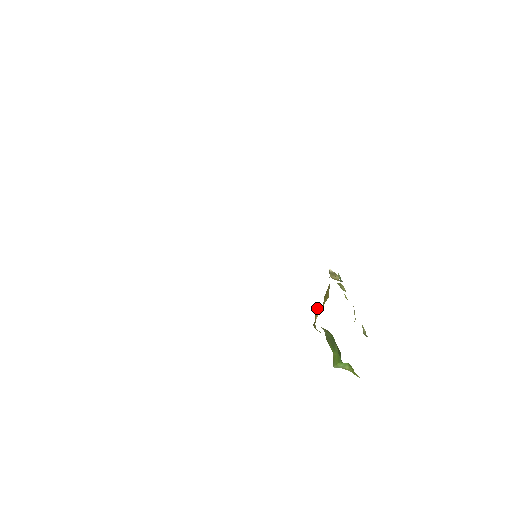
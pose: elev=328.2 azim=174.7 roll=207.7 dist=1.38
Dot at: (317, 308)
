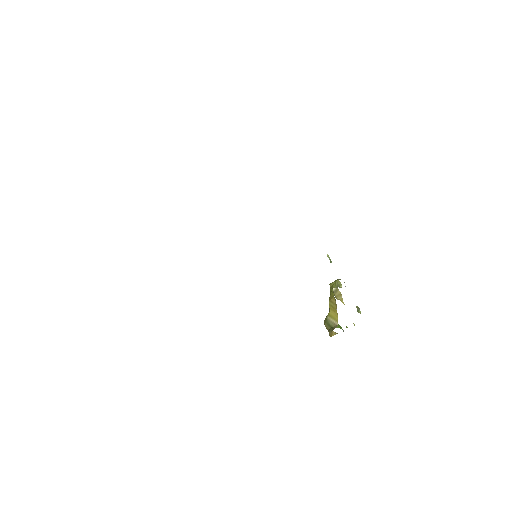
Dot at: (333, 332)
